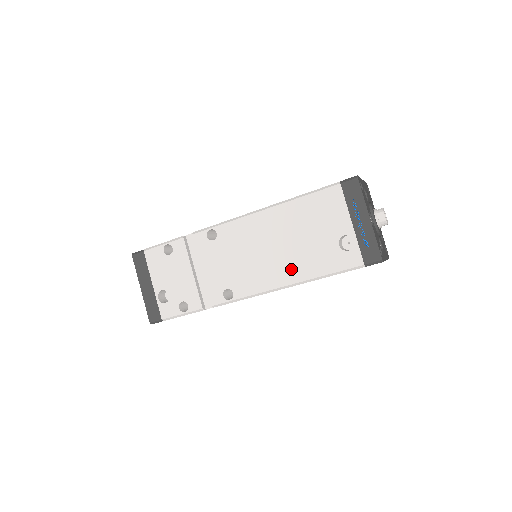
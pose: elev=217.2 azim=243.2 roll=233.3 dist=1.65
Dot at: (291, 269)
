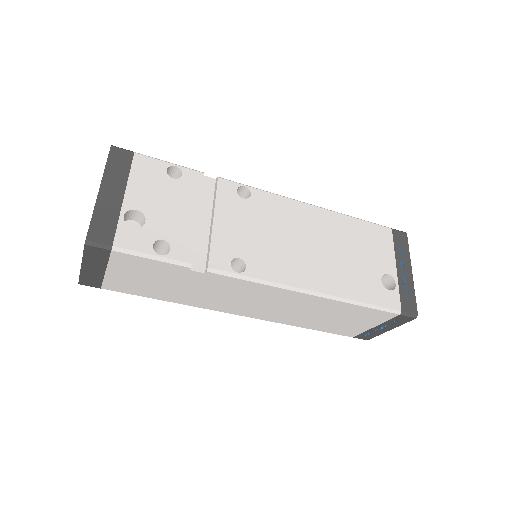
Dot at: (327, 277)
